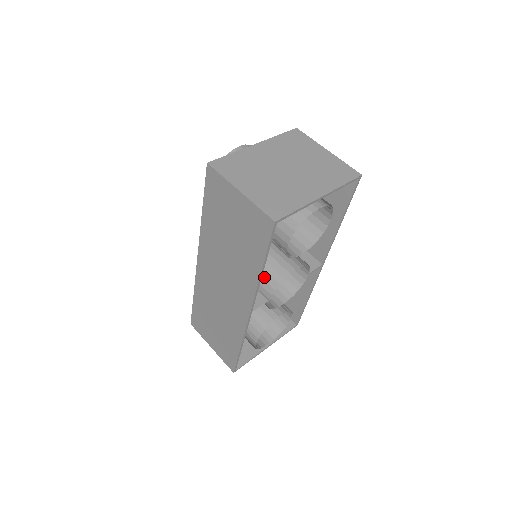
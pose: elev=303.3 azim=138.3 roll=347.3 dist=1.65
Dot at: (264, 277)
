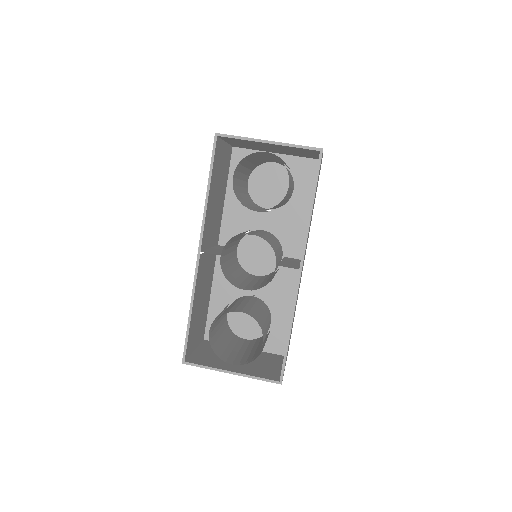
Dot at: (232, 241)
